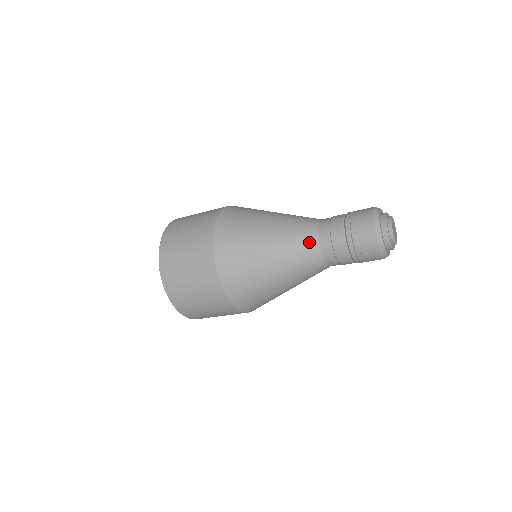
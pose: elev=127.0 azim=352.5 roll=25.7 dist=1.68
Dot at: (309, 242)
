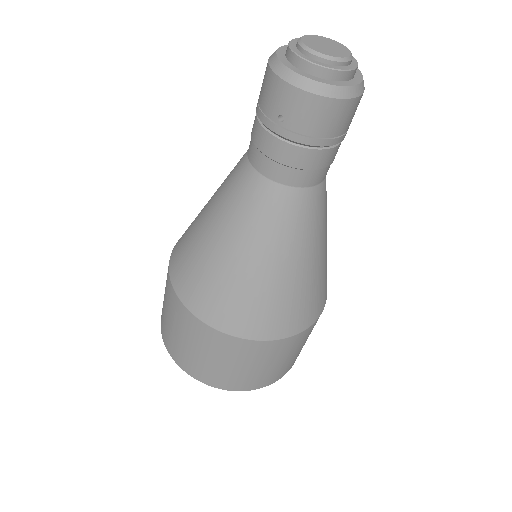
Dot at: (239, 170)
